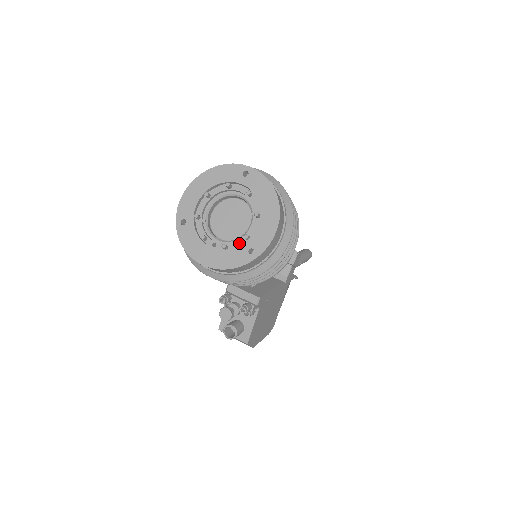
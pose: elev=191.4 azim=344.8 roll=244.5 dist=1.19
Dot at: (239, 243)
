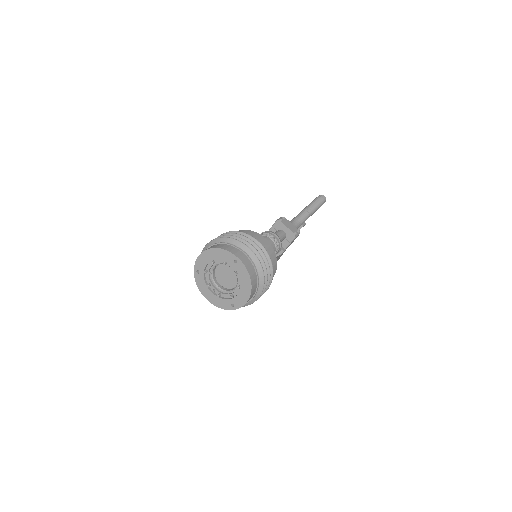
Dot at: (228, 296)
